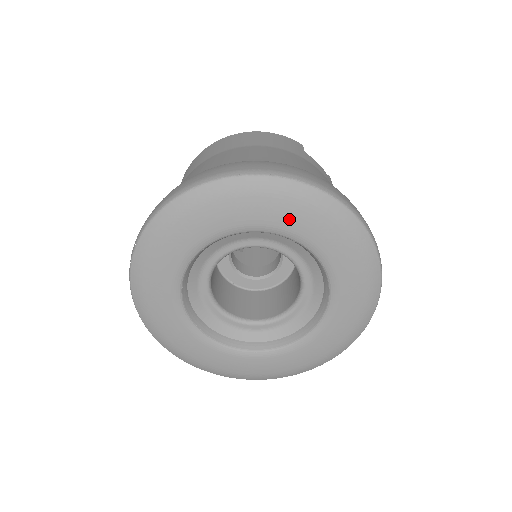
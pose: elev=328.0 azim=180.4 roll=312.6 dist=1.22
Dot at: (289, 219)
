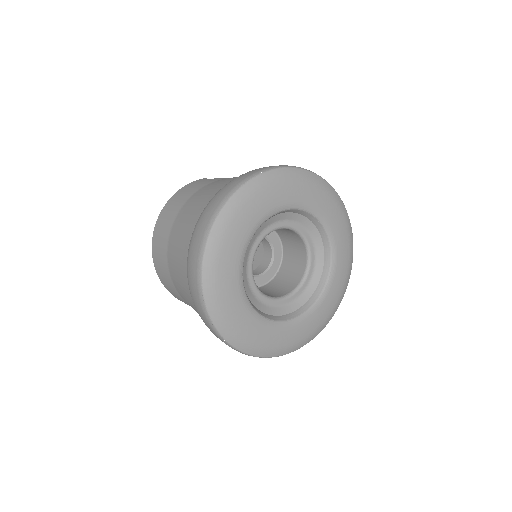
Dot at: (270, 201)
